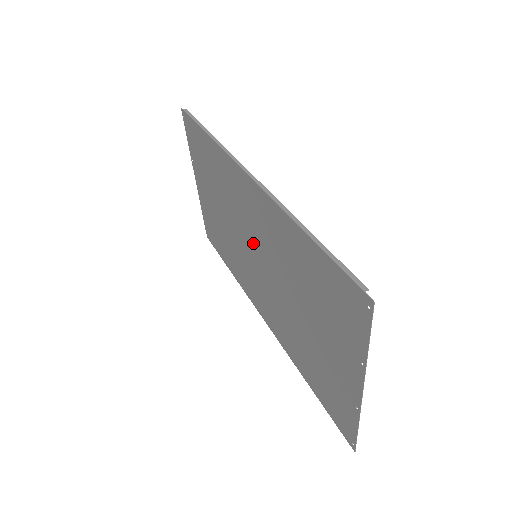
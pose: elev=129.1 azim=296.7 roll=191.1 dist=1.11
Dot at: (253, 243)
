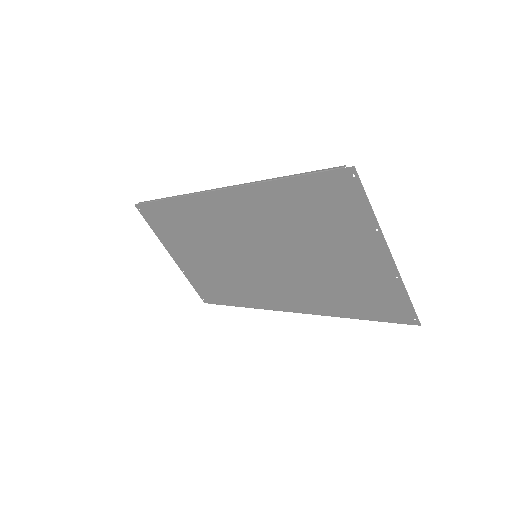
Dot at: (248, 246)
